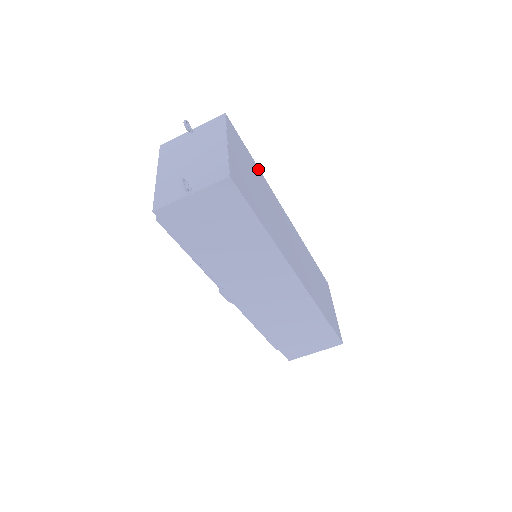
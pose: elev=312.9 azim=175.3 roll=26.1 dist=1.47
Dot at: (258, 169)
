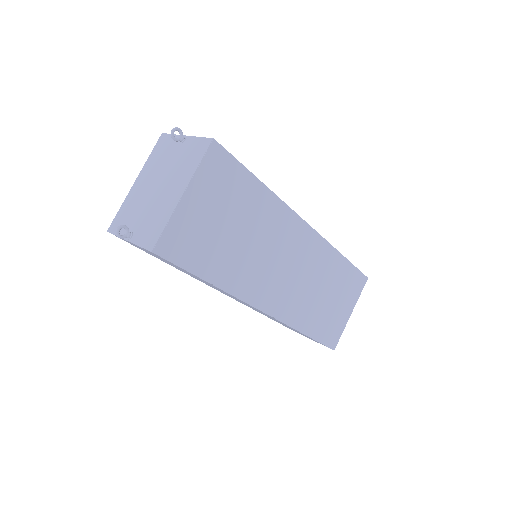
Dot at: (263, 189)
